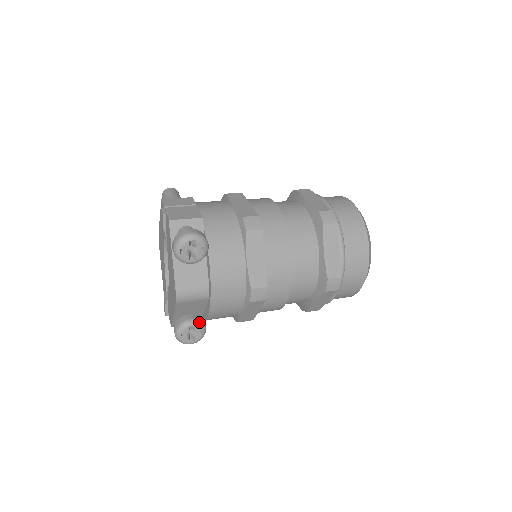
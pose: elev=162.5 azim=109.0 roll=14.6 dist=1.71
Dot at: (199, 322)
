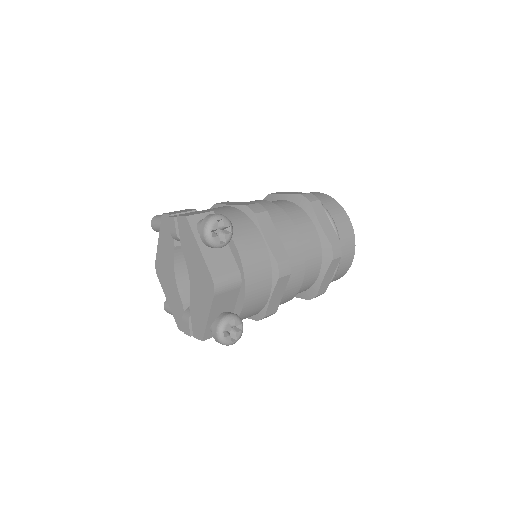
Dot at: (236, 315)
